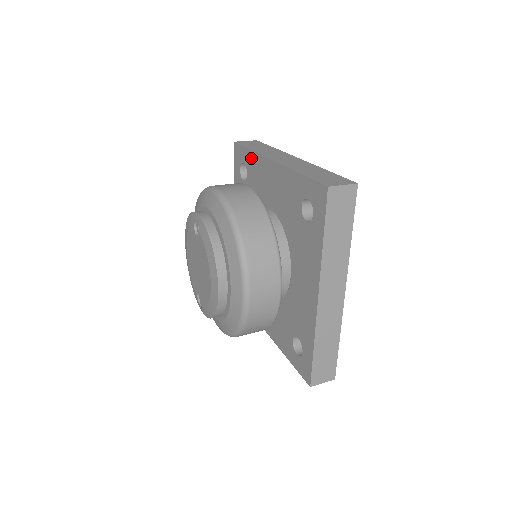
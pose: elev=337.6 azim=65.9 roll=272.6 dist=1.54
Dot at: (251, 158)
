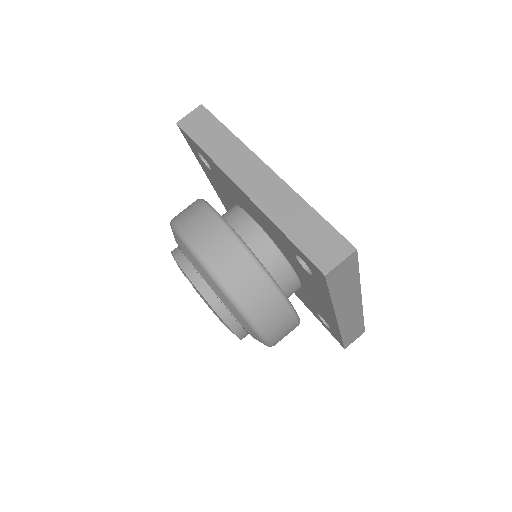
Dot at: (209, 160)
